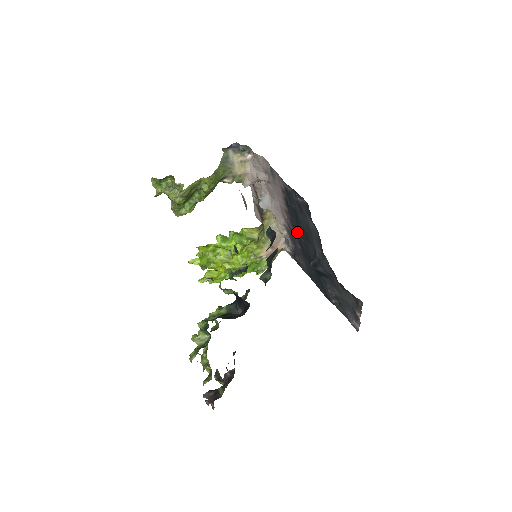
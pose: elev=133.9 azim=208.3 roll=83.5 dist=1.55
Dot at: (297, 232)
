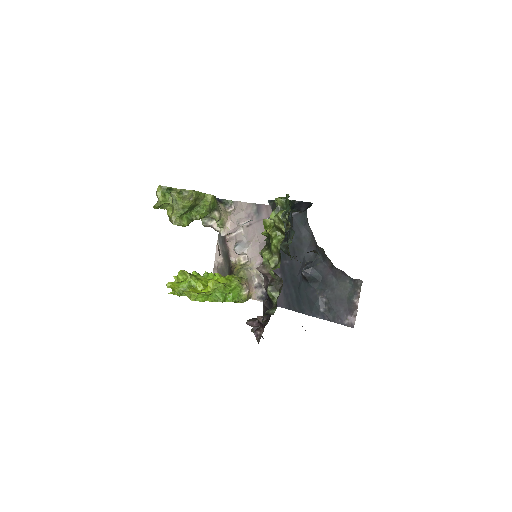
Dot at: occluded
